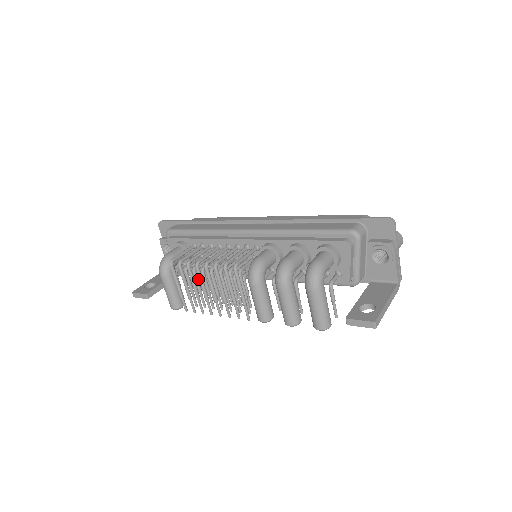
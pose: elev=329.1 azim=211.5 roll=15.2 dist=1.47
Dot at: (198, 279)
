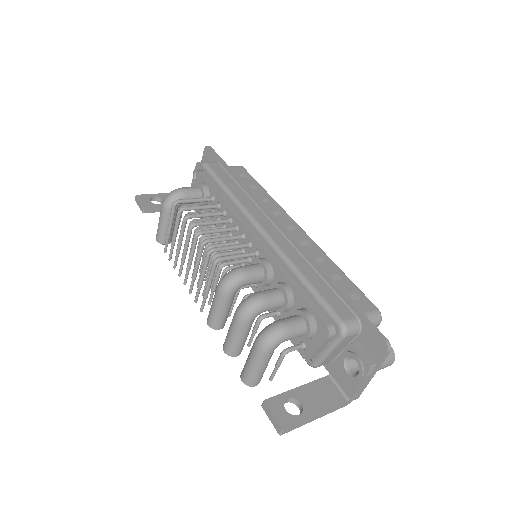
Dot at: occluded
